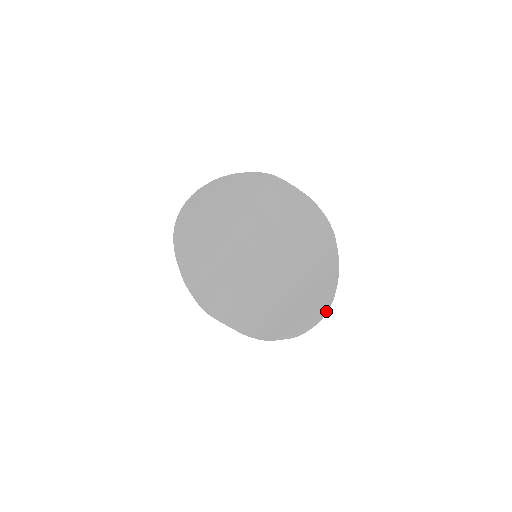
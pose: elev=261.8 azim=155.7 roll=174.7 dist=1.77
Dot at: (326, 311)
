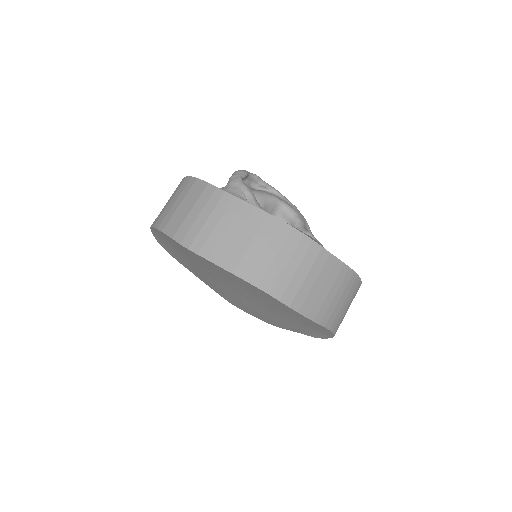
Dot at: (332, 336)
